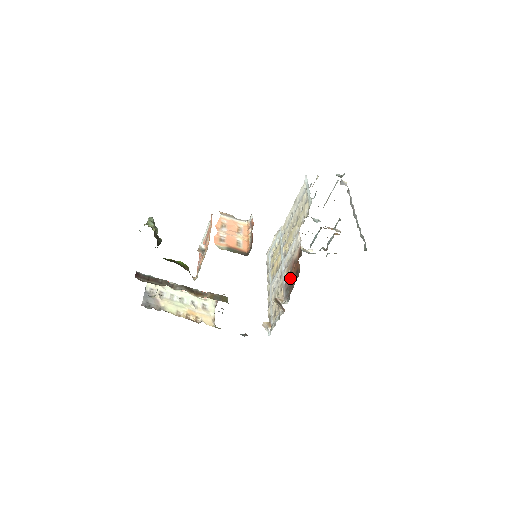
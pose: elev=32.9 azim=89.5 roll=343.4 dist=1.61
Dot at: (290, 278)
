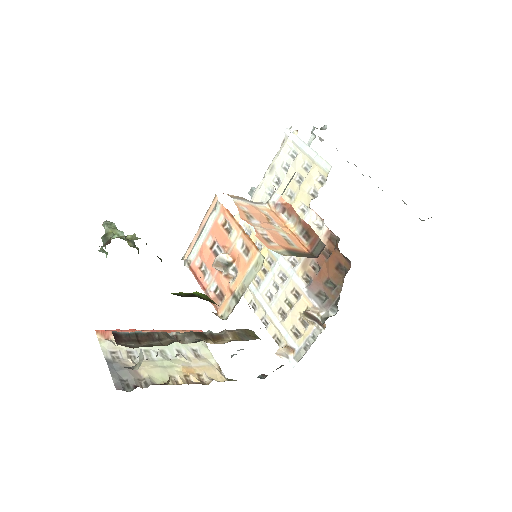
Dot at: (321, 278)
